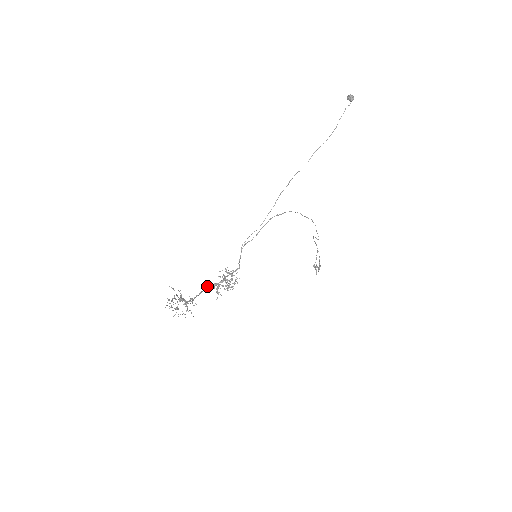
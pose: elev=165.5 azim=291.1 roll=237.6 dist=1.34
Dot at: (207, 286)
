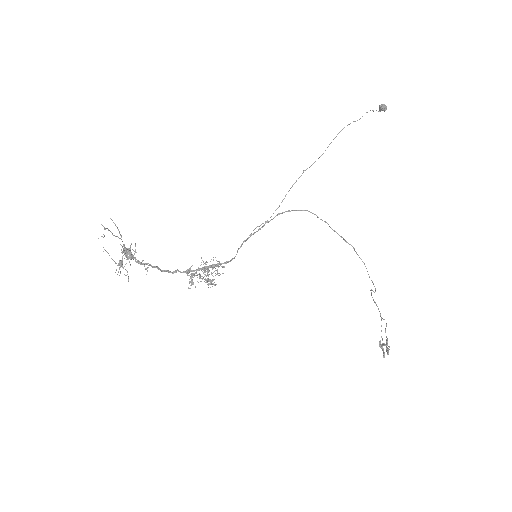
Dot at: occluded
